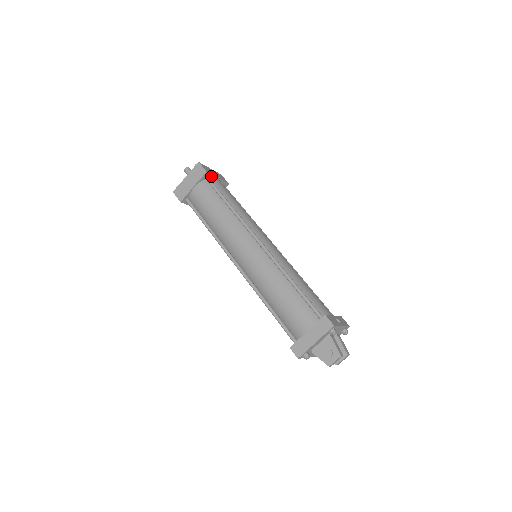
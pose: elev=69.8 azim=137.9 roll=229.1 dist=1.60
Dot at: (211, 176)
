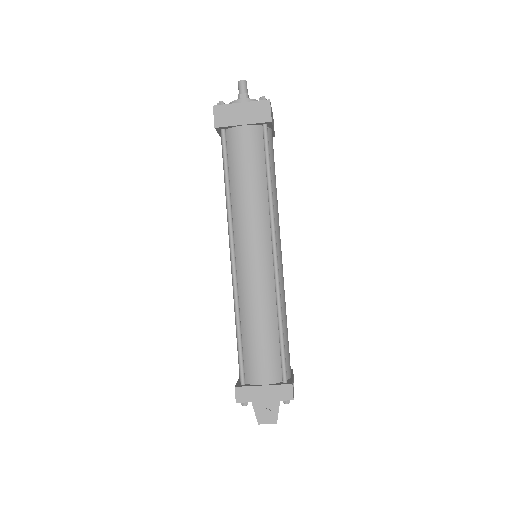
Dot at: (270, 125)
